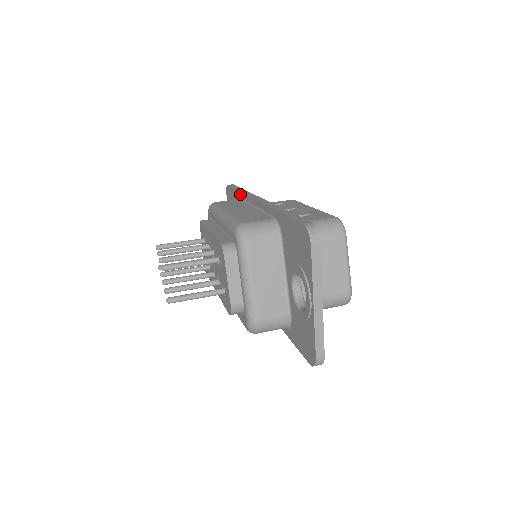
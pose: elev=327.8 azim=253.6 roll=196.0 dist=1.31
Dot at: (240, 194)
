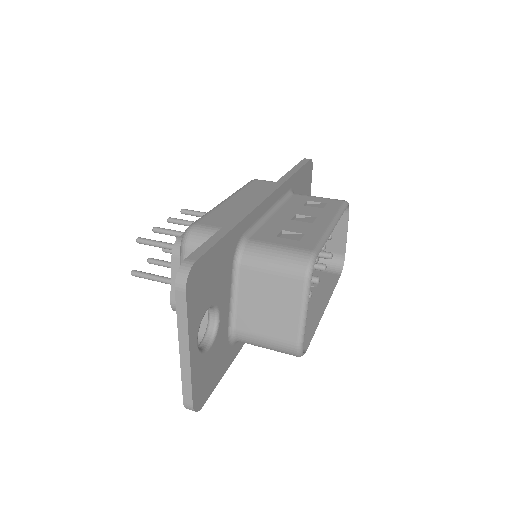
Dot at: occluded
